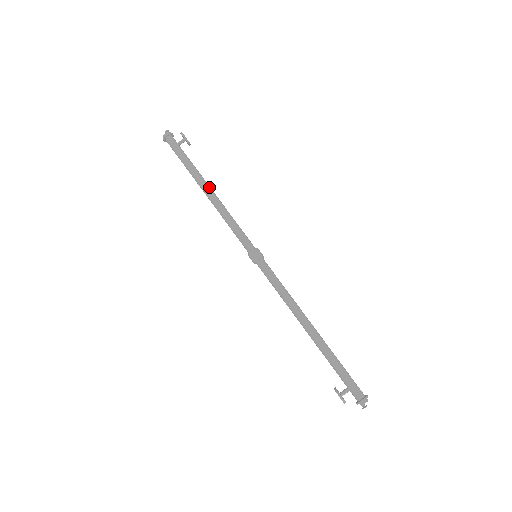
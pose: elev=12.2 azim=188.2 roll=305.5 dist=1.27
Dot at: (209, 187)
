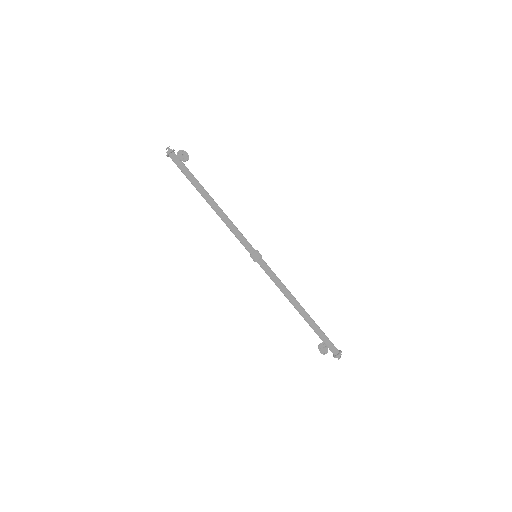
Dot at: (211, 201)
